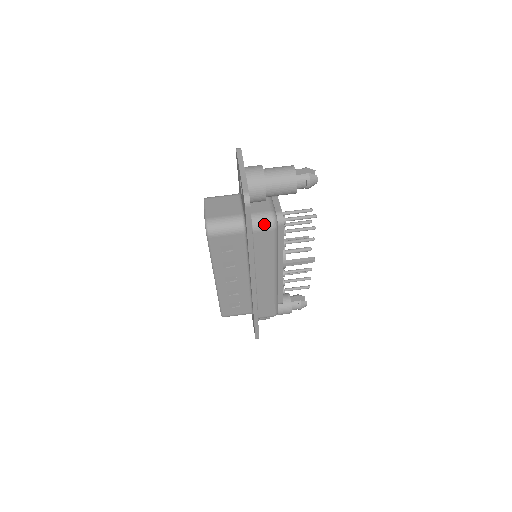
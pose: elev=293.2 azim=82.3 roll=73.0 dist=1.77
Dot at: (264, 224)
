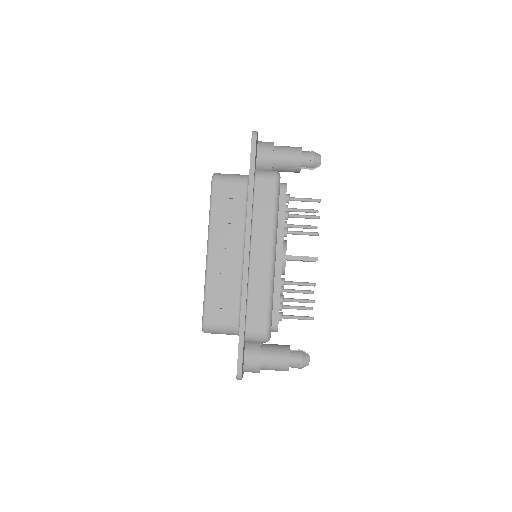
Dot at: (267, 173)
